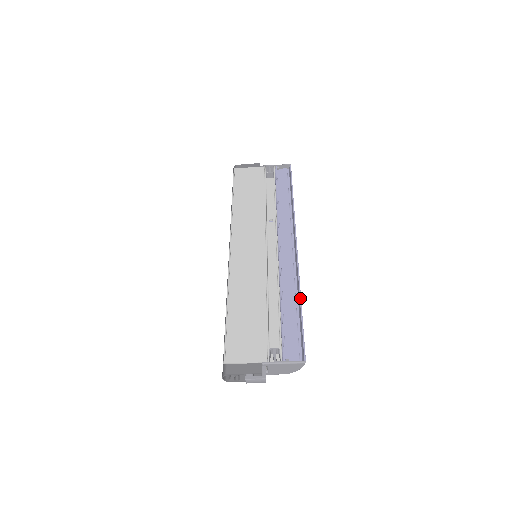
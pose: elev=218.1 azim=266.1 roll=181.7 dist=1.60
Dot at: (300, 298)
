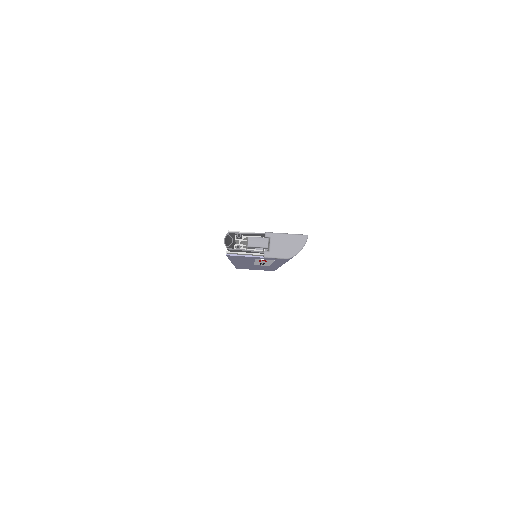
Dot at: occluded
